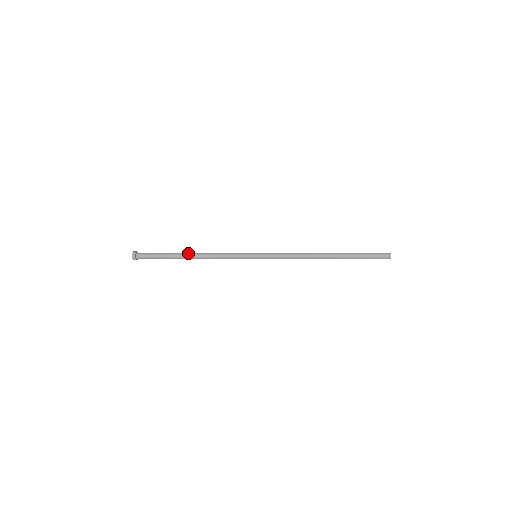
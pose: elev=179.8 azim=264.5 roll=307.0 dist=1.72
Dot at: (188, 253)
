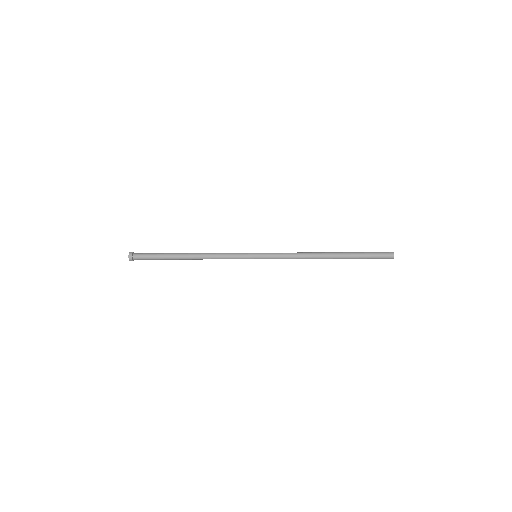
Dot at: (187, 253)
